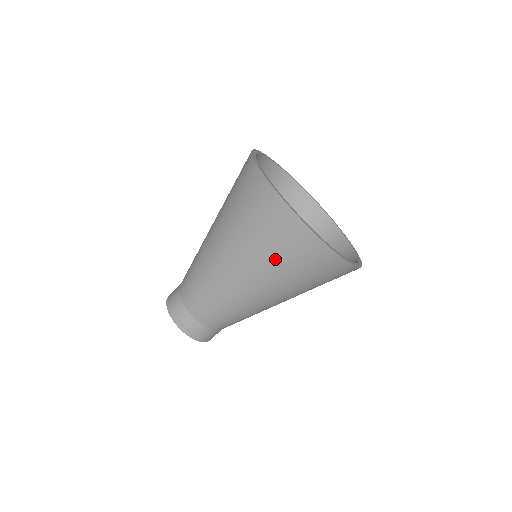
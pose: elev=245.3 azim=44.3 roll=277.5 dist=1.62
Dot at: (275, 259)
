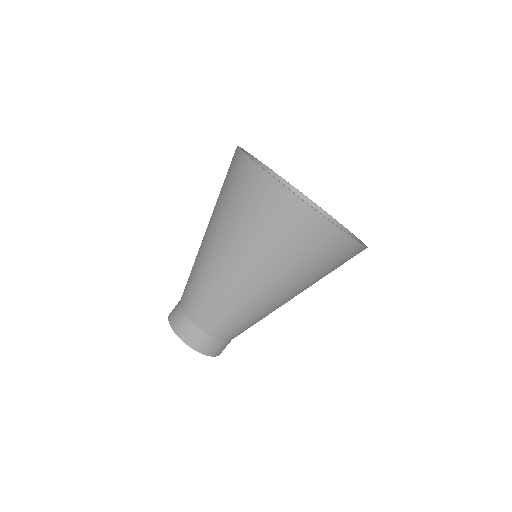
Dot at: (321, 274)
